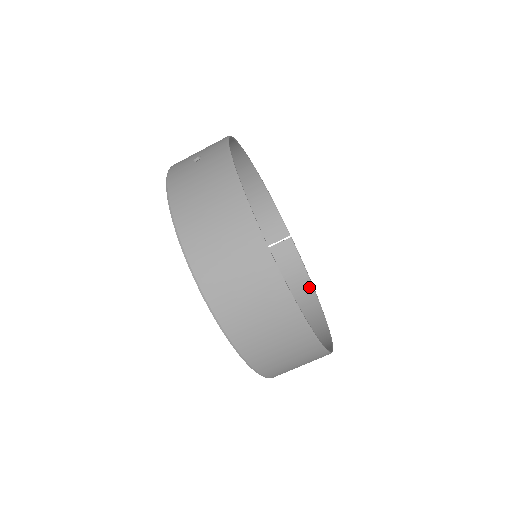
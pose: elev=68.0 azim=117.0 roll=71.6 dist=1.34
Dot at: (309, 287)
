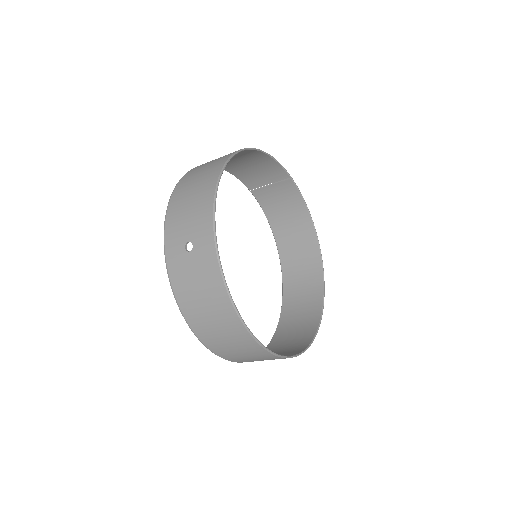
Dot at: (309, 223)
